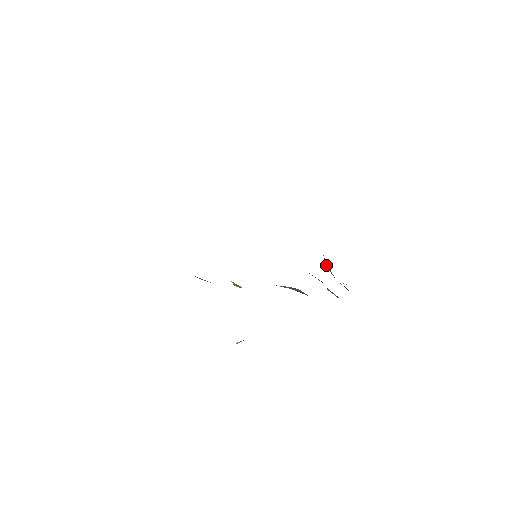
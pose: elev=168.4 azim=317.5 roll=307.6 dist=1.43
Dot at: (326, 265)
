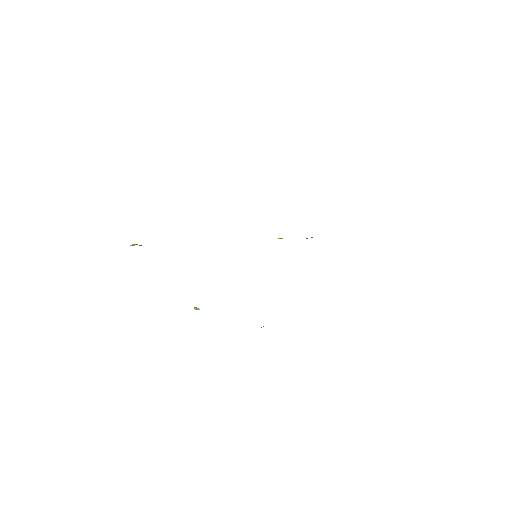
Dot at: occluded
